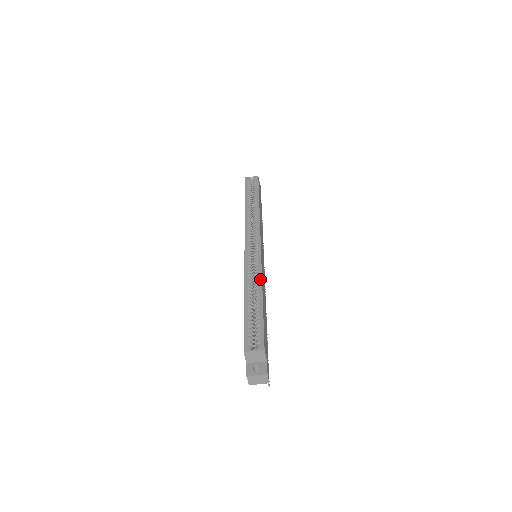
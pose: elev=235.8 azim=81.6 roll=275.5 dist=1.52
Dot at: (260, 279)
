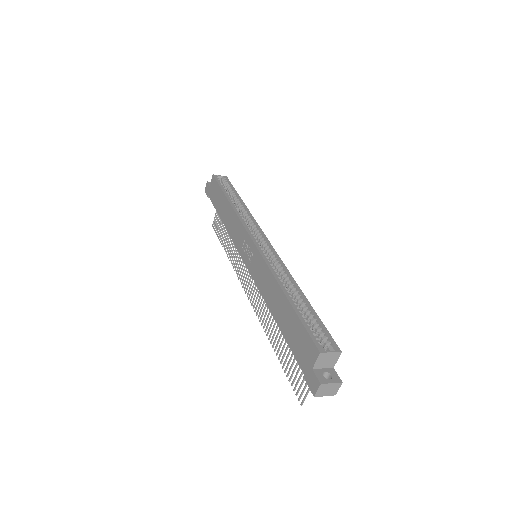
Dot at: (291, 277)
